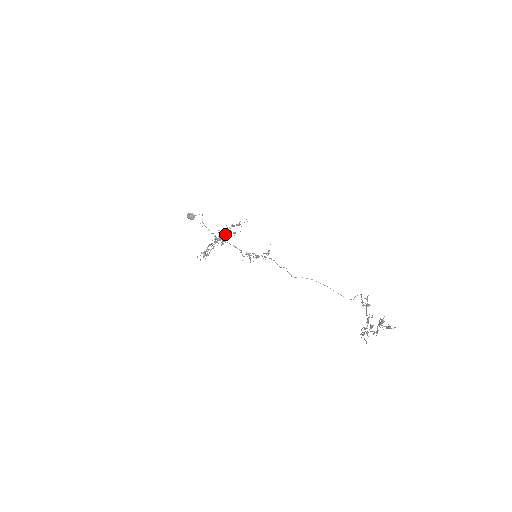
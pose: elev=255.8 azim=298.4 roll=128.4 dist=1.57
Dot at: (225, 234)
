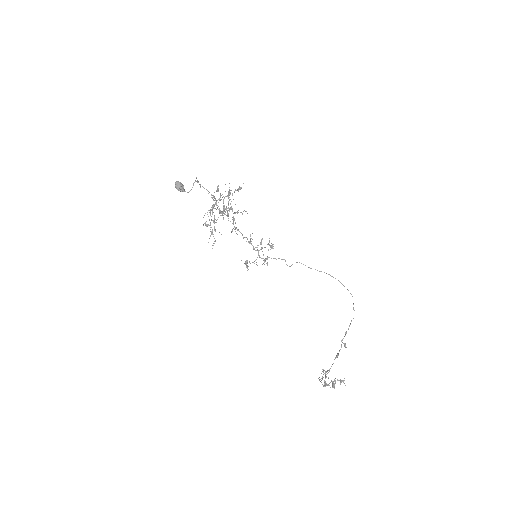
Dot at: (227, 196)
